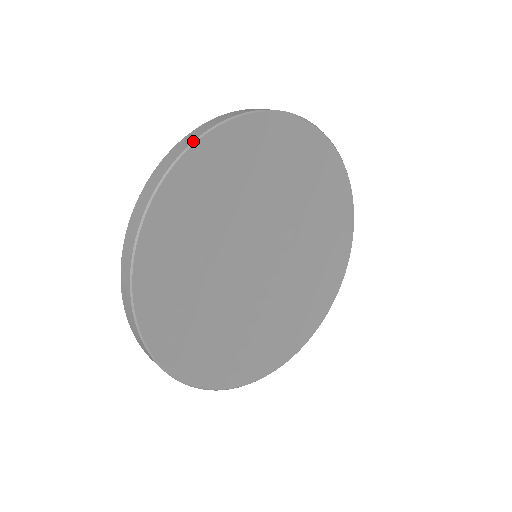
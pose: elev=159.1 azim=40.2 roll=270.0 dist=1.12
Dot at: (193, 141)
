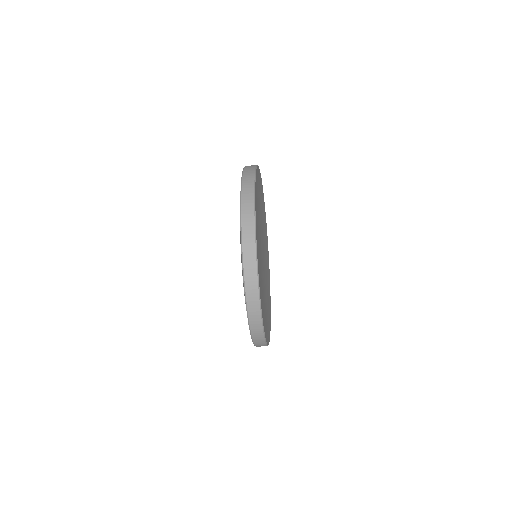
Dot at: occluded
